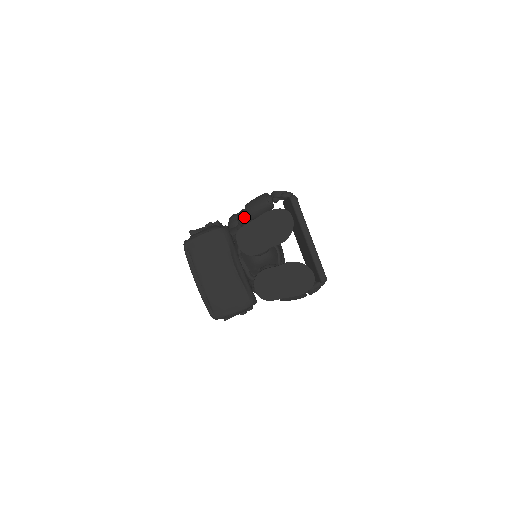
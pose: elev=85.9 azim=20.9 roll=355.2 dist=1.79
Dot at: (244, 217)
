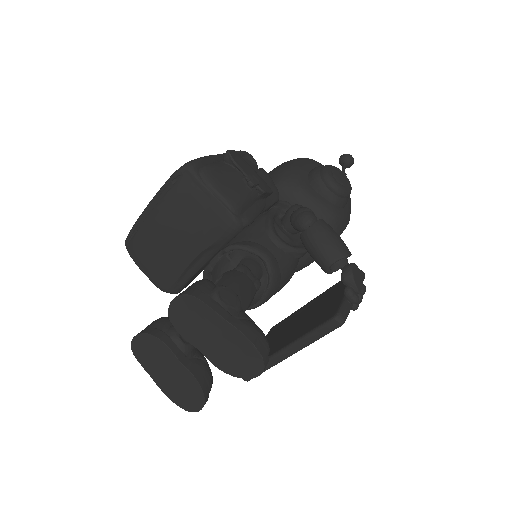
Dot at: (299, 225)
